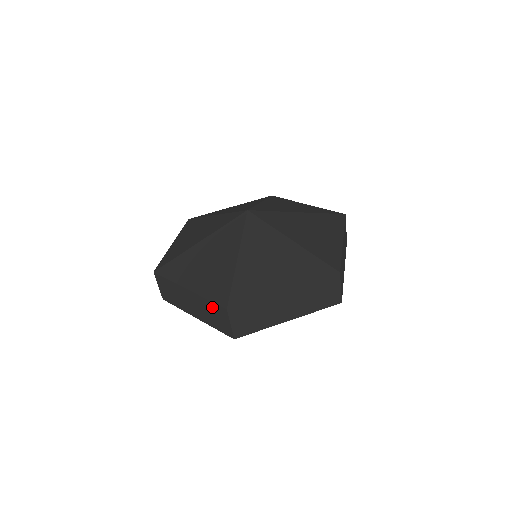
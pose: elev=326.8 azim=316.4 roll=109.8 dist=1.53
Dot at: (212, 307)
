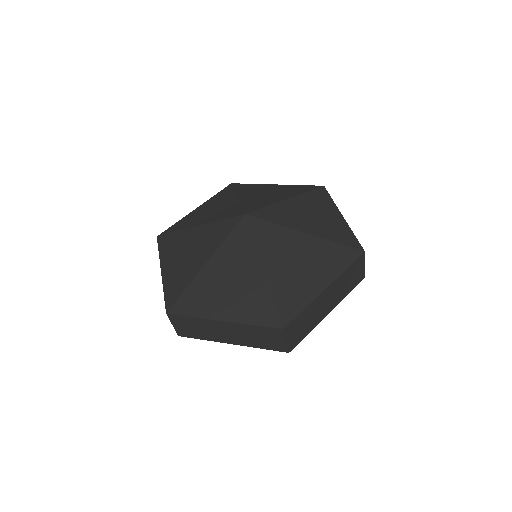
Dot at: (260, 331)
